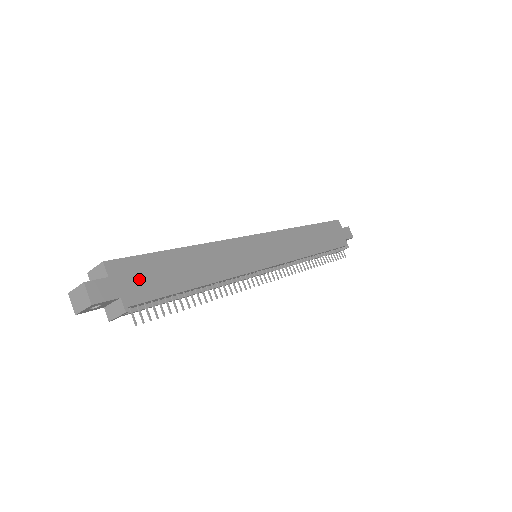
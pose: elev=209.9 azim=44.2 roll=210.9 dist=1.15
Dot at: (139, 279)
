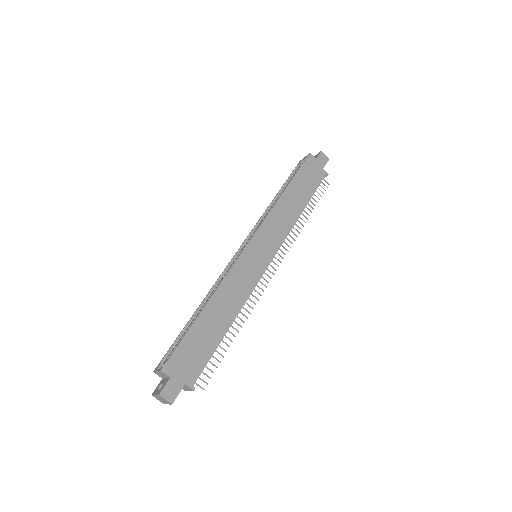
Dot at: (189, 361)
